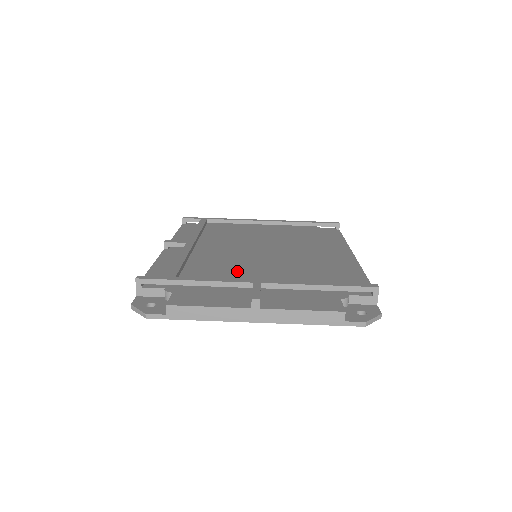
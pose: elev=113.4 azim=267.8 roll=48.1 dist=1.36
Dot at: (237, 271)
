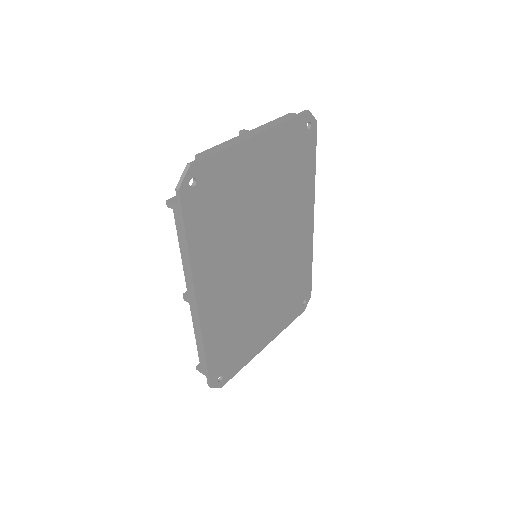
Dot at: occluded
